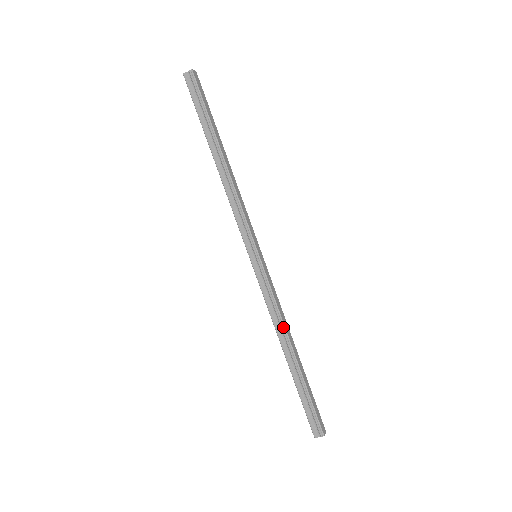
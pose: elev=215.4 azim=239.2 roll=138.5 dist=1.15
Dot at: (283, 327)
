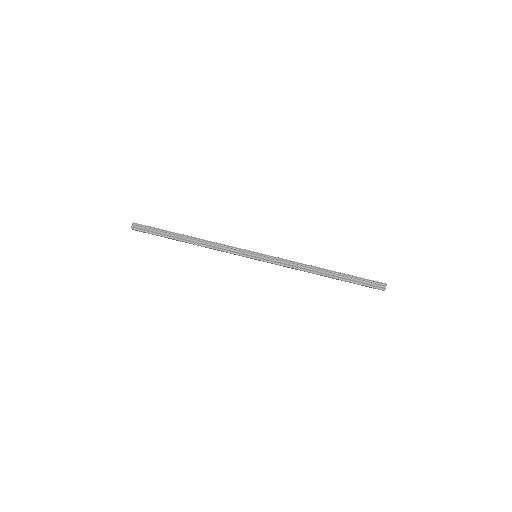
Dot at: (306, 265)
